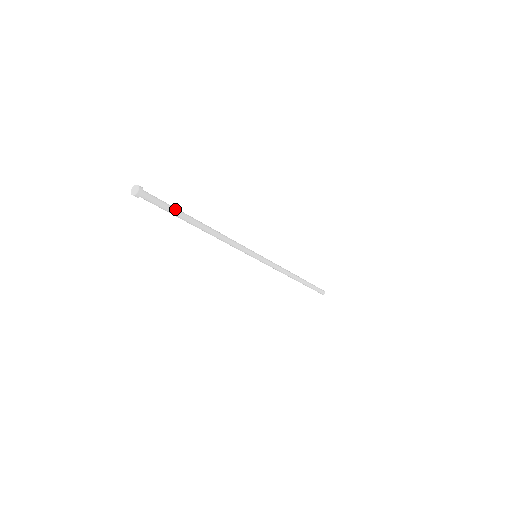
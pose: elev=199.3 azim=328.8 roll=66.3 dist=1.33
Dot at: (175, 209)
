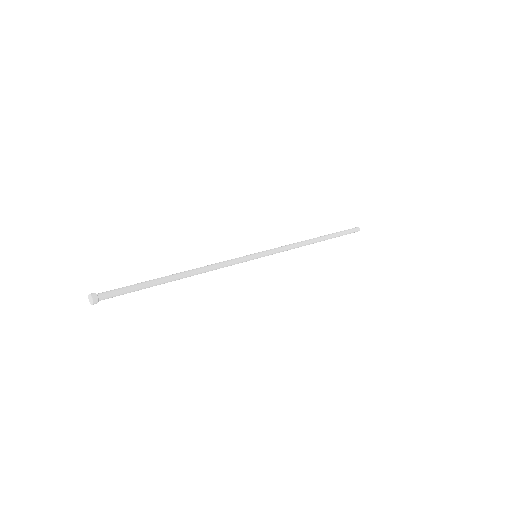
Dot at: (141, 288)
